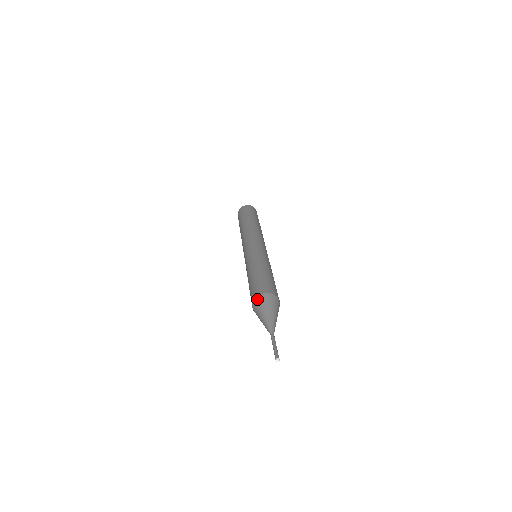
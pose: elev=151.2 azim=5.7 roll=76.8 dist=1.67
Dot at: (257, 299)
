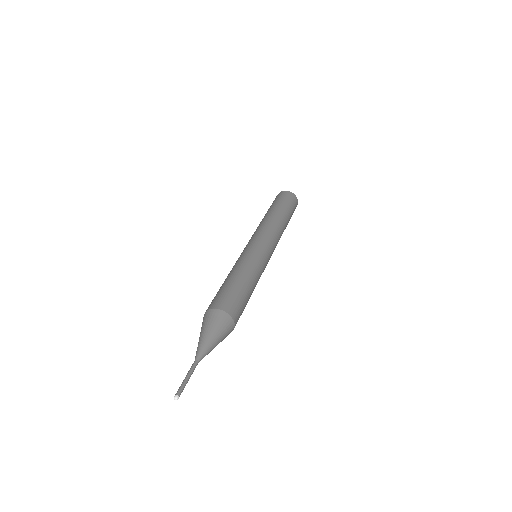
Dot at: (203, 317)
